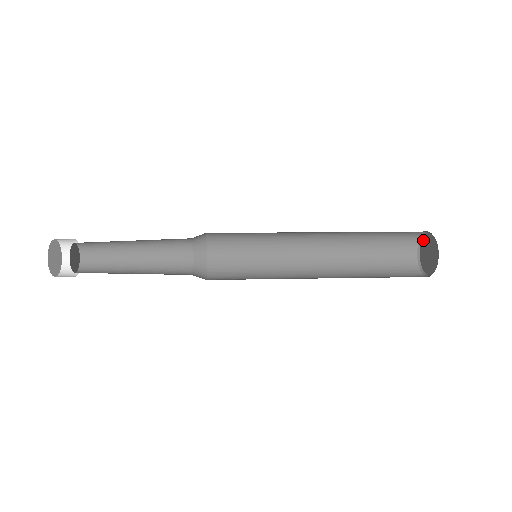
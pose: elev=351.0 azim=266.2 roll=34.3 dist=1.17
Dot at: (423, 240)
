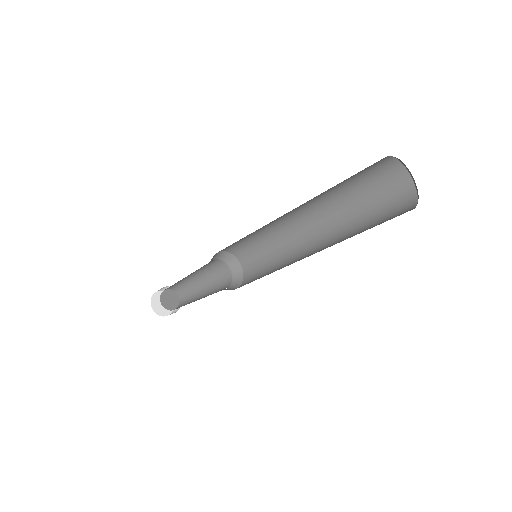
Dot at: (414, 184)
